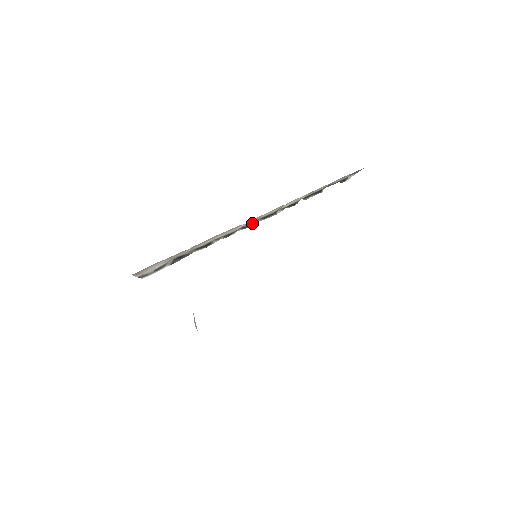
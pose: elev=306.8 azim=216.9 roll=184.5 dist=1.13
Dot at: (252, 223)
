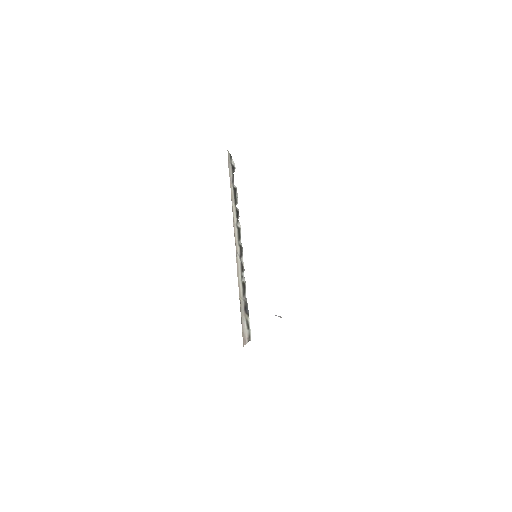
Dot at: (240, 248)
